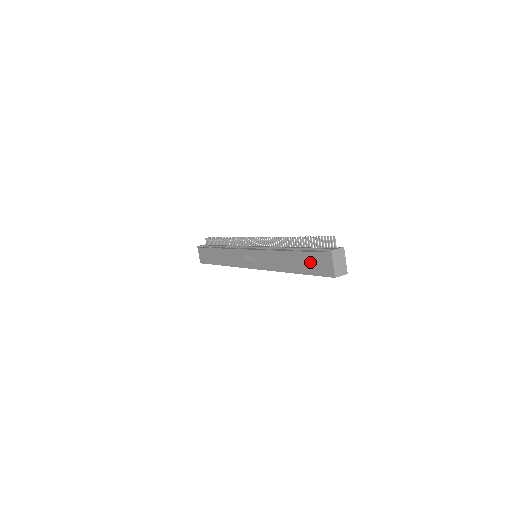
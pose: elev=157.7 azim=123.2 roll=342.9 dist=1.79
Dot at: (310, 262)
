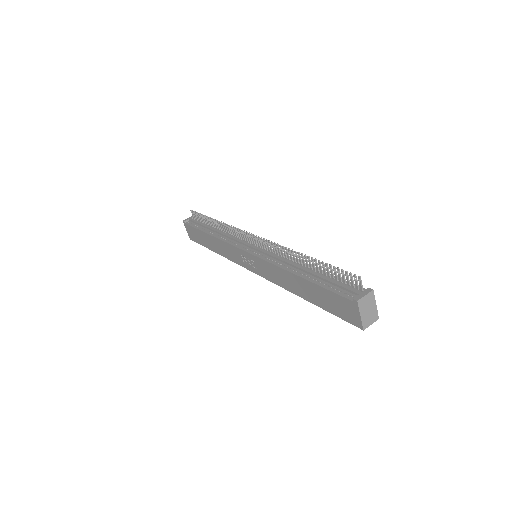
Dot at: (328, 300)
